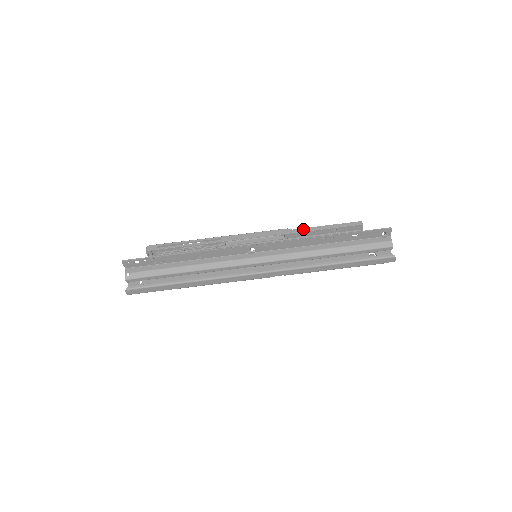
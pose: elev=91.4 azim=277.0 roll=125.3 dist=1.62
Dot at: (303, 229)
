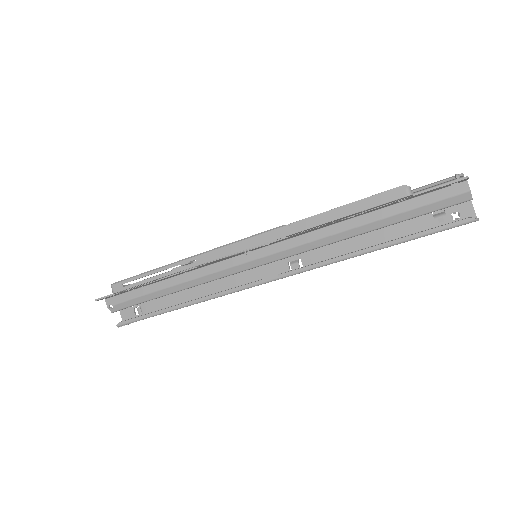
Dot at: (310, 223)
